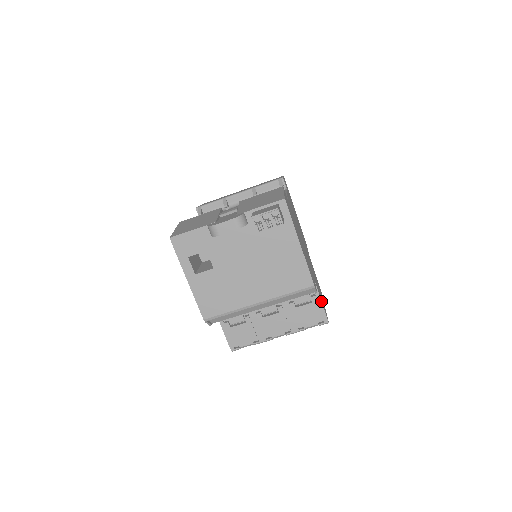
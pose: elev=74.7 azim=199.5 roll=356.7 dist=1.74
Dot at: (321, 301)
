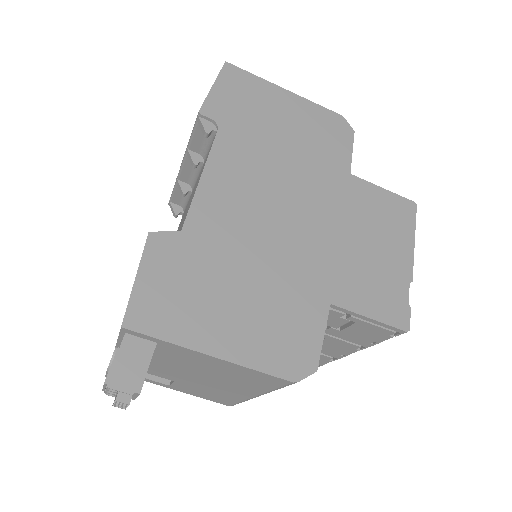
Dot at: (367, 318)
